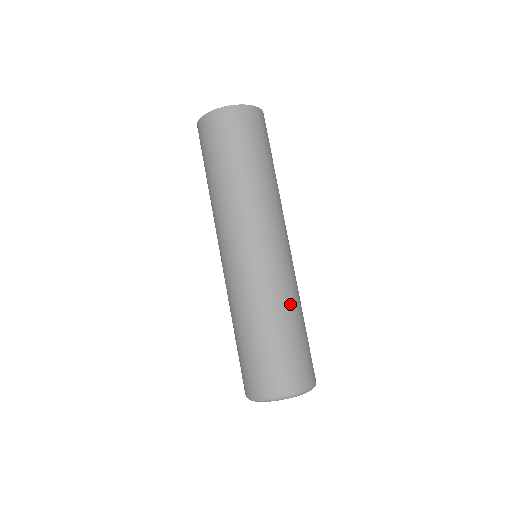
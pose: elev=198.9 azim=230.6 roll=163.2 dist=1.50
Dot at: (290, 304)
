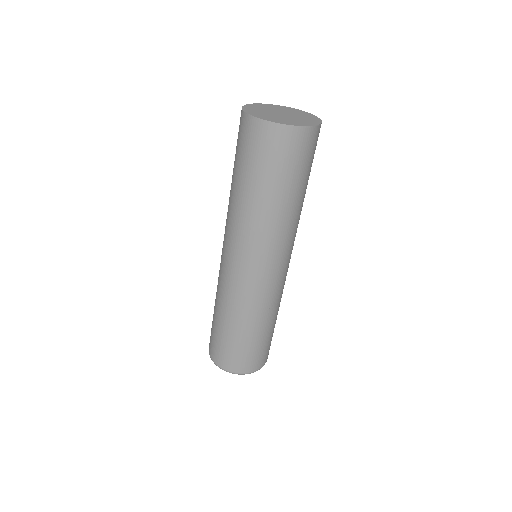
Dot at: occluded
